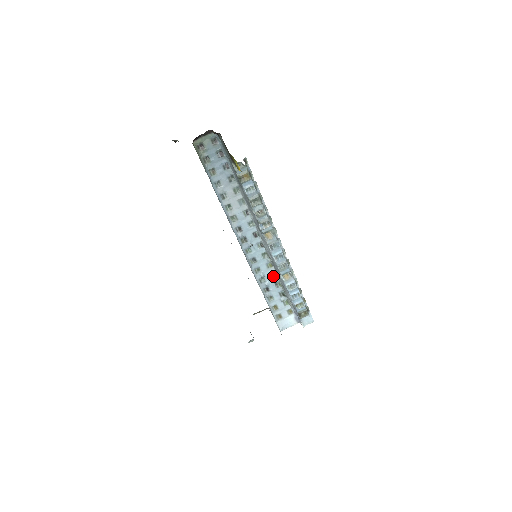
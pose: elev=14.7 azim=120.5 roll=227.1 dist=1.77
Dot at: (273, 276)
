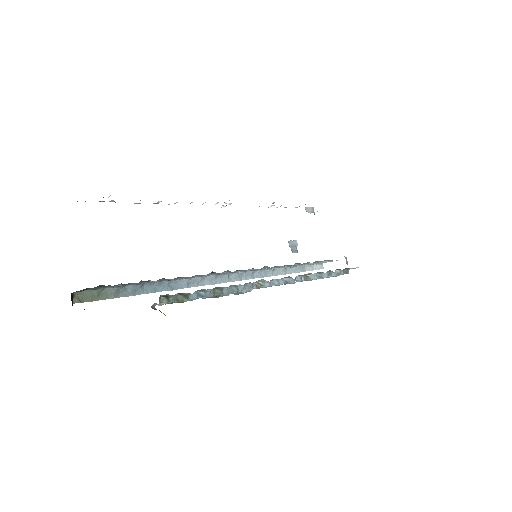
Dot at: (288, 265)
